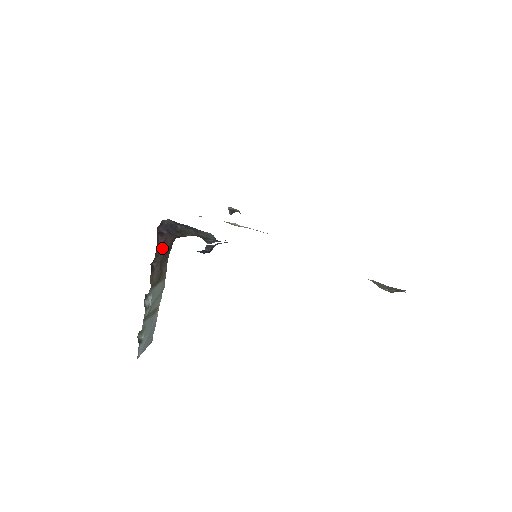
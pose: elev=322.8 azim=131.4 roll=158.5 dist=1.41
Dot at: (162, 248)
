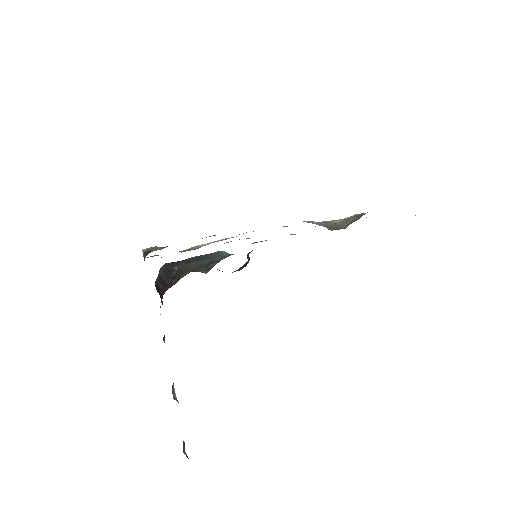
Dot at: occluded
